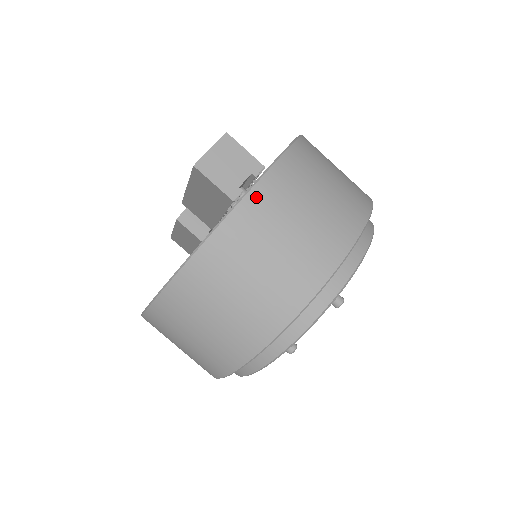
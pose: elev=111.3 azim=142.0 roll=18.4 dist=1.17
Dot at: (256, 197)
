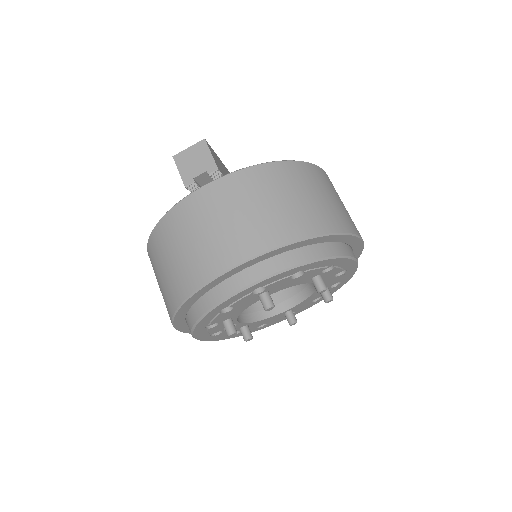
Dot at: (208, 190)
